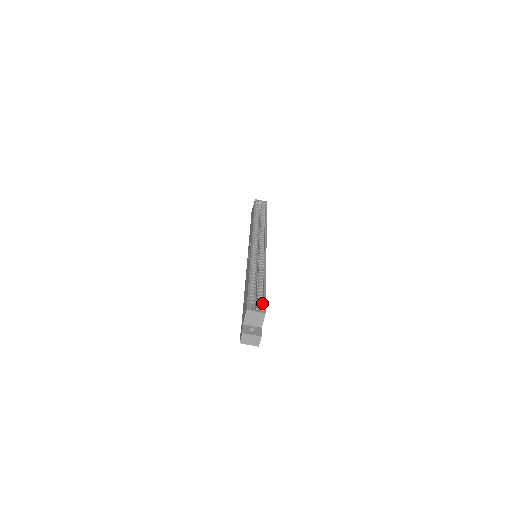
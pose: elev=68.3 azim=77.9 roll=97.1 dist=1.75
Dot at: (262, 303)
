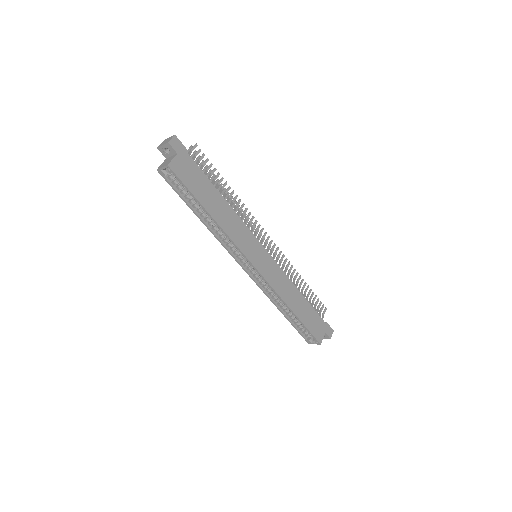
Dot at: (311, 334)
